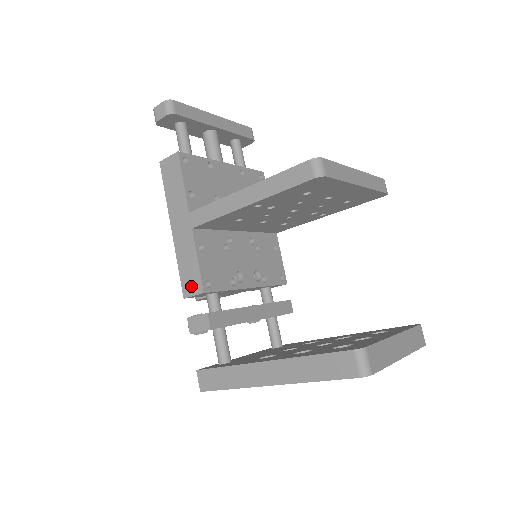
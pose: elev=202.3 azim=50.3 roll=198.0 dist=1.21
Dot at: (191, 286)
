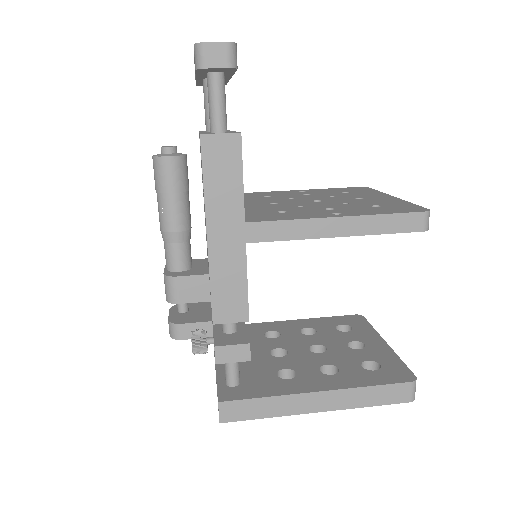
Dot at: (229, 312)
